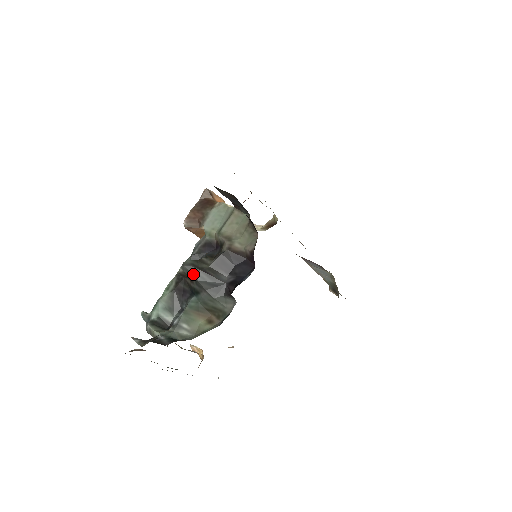
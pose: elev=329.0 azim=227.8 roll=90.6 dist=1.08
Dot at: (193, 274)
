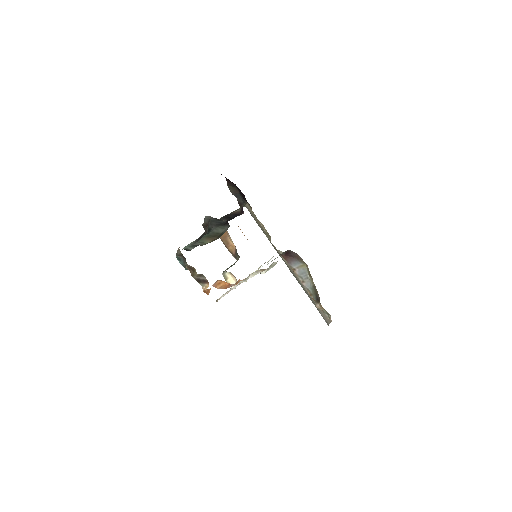
Dot at: (209, 219)
